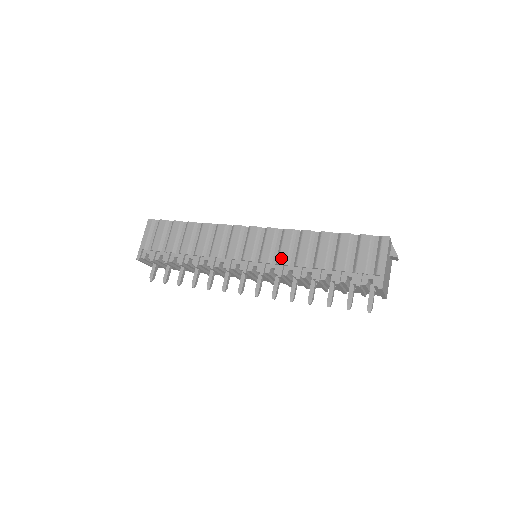
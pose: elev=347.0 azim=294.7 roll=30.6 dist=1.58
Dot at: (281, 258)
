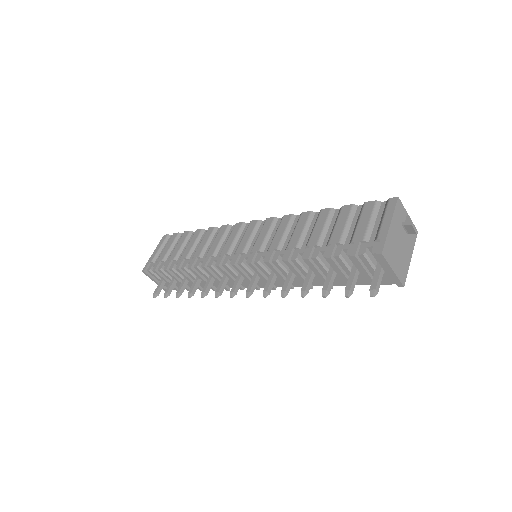
Dot at: (273, 243)
